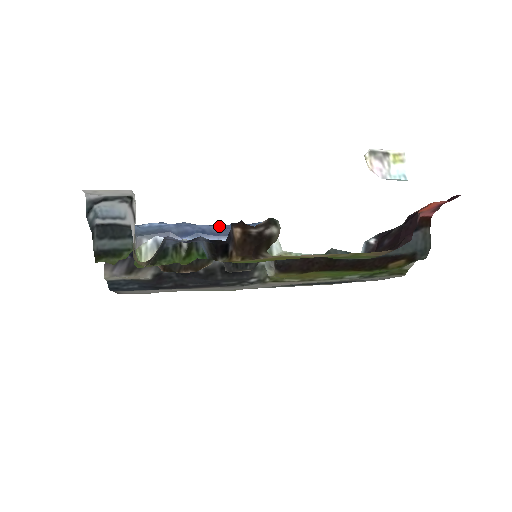
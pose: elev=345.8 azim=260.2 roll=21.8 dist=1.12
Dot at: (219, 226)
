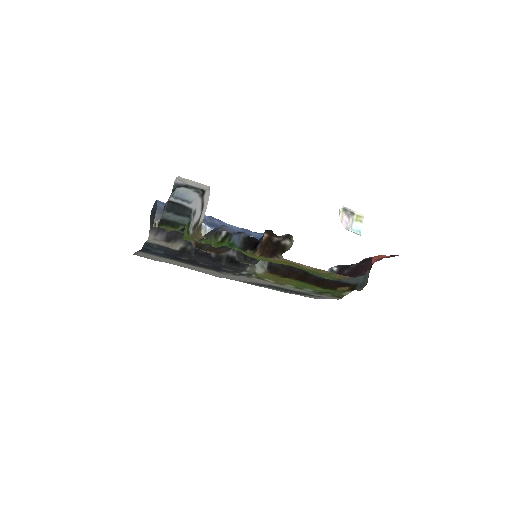
Dot at: (237, 227)
